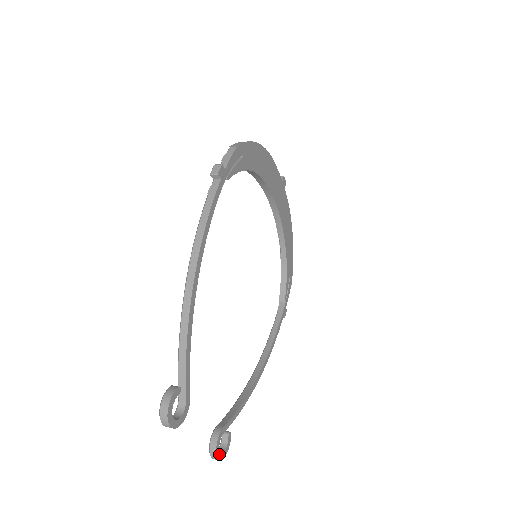
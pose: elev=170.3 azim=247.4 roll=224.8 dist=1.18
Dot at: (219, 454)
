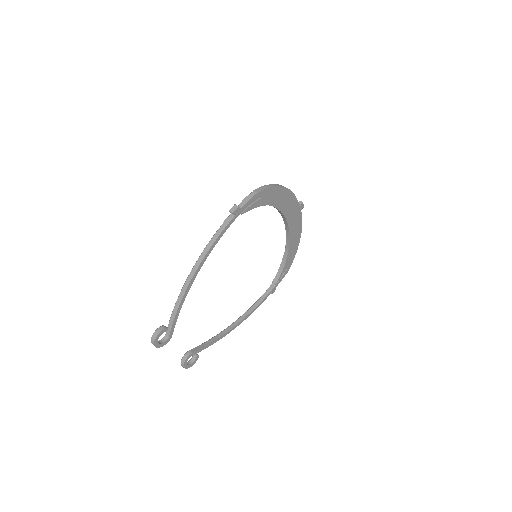
Dot at: (186, 365)
